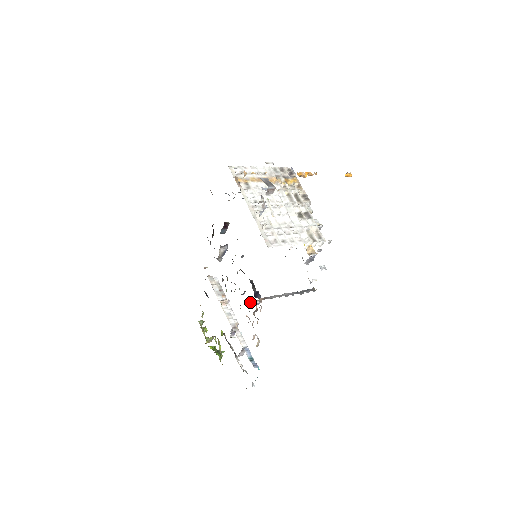
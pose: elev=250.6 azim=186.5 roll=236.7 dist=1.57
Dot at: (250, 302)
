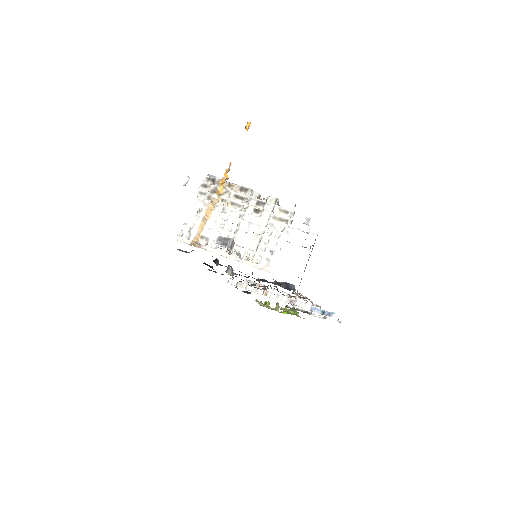
Dot at: (293, 304)
